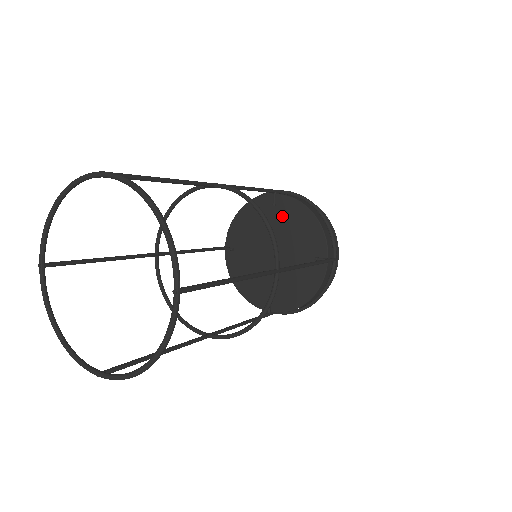
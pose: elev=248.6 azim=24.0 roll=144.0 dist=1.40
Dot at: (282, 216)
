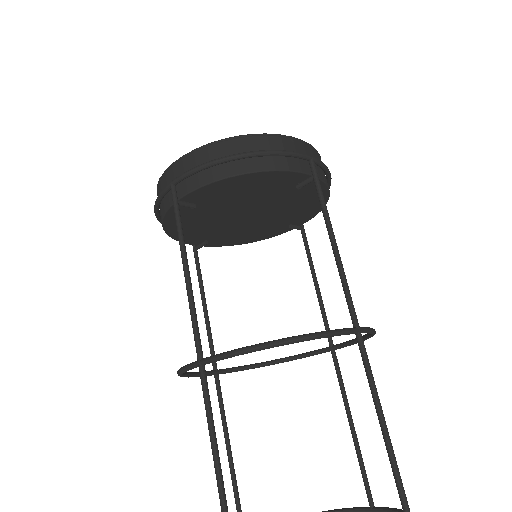
Dot at: (214, 201)
